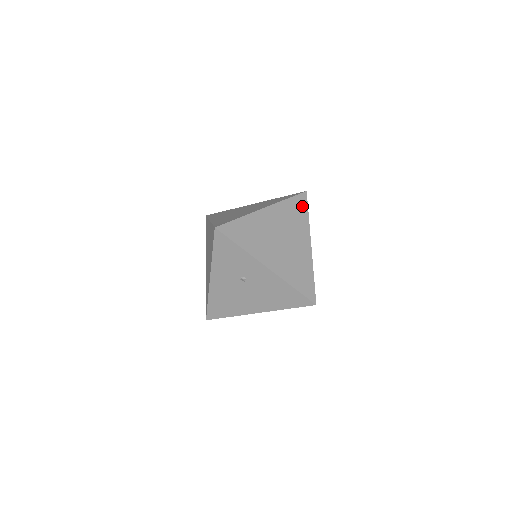
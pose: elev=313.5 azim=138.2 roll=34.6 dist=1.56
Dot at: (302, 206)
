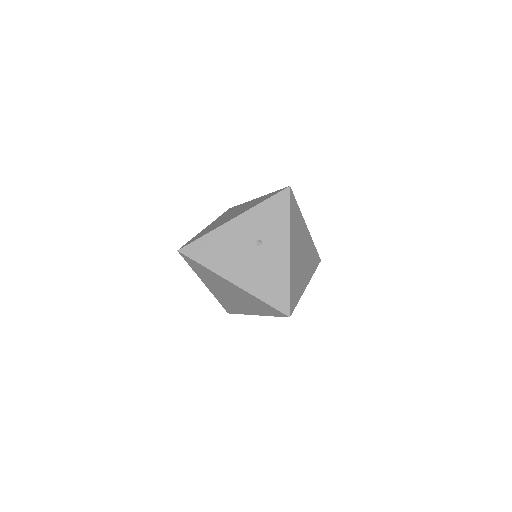
Dot at: (316, 262)
